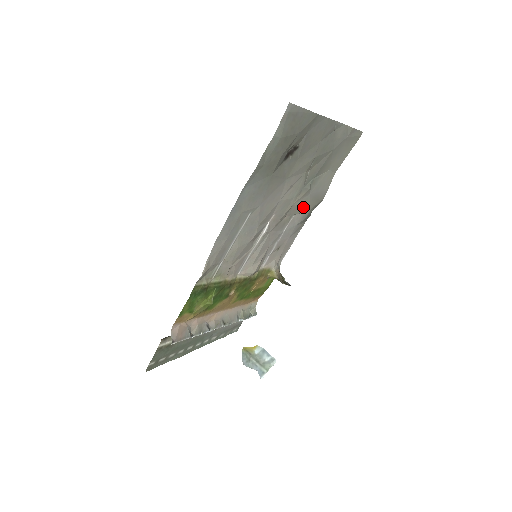
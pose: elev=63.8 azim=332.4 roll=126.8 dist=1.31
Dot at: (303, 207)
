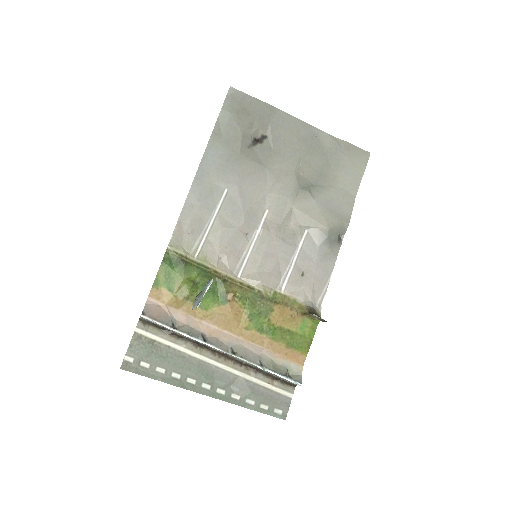
Dot at: (313, 218)
